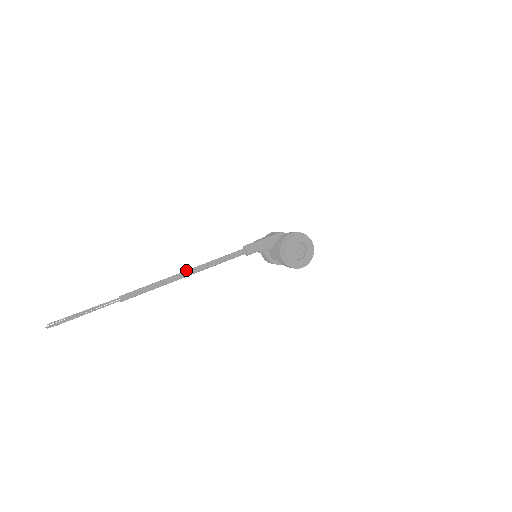
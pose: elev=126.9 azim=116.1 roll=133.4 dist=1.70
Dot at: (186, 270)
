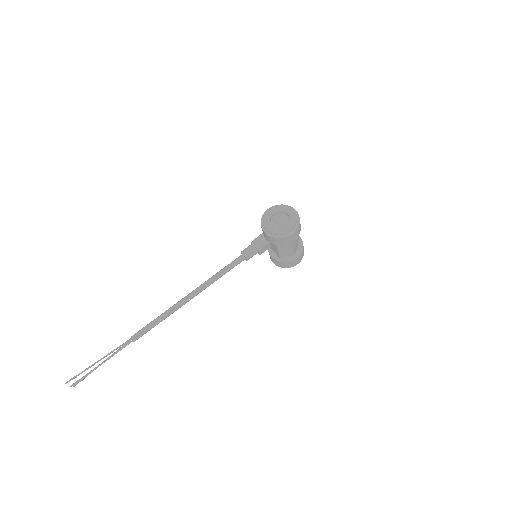
Dot at: (190, 293)
